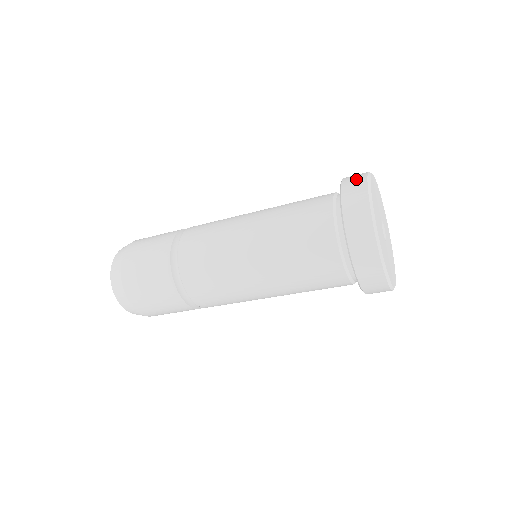
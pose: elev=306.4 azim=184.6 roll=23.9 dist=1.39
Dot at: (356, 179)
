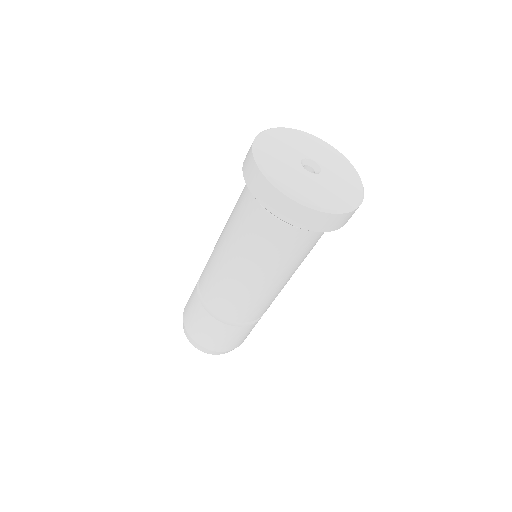
Dot at: occluded
